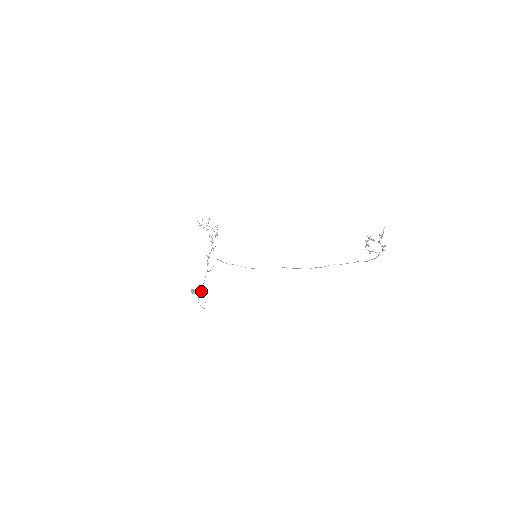
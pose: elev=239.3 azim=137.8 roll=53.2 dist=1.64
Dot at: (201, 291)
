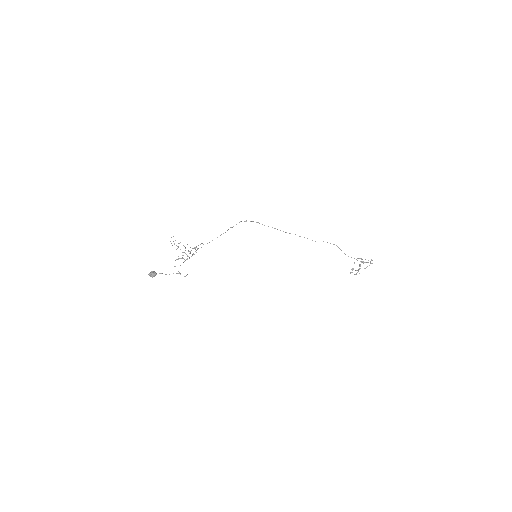
Dot at: occluded
